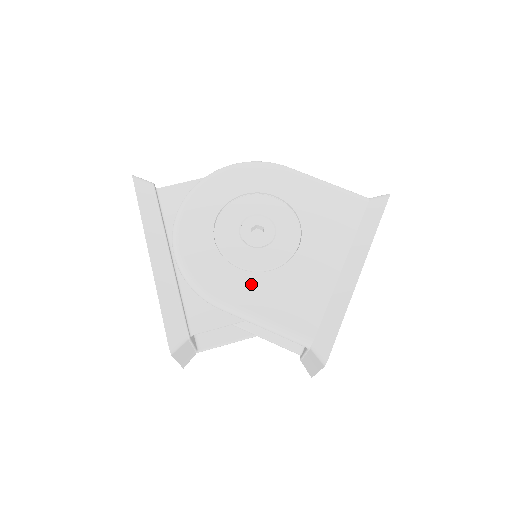
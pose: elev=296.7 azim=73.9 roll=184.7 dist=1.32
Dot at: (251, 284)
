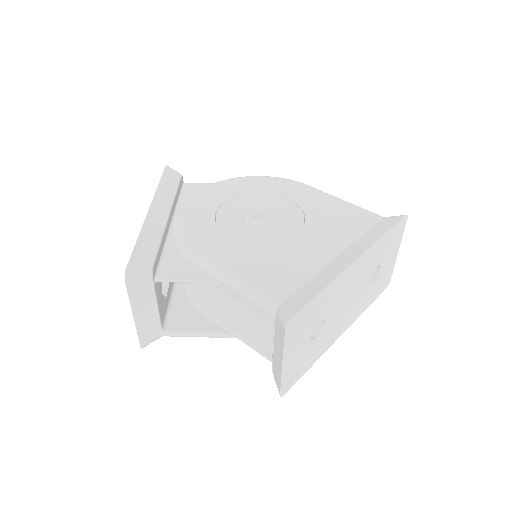
Dot at: (235, 248)
